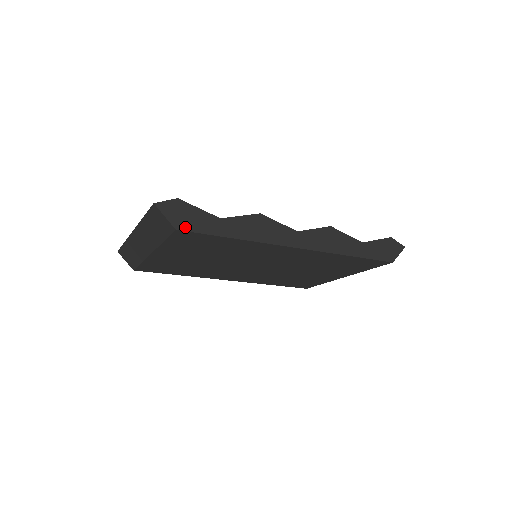
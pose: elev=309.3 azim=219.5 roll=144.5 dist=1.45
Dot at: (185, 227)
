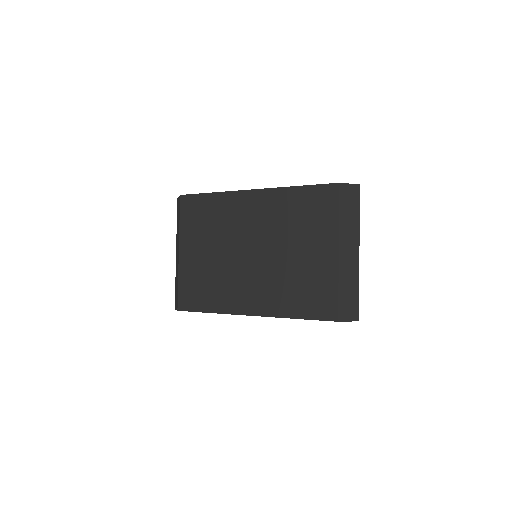
Dot at: (186, 195)
